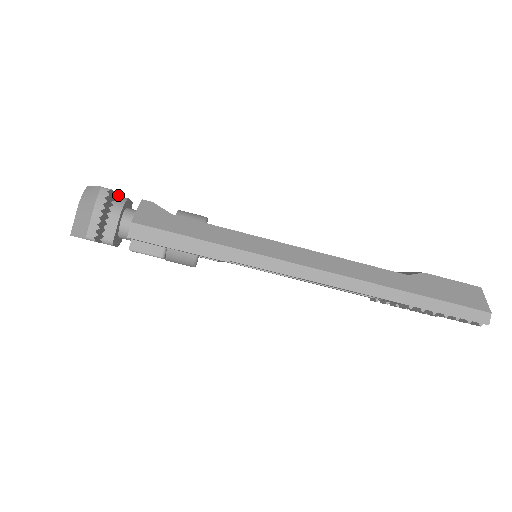
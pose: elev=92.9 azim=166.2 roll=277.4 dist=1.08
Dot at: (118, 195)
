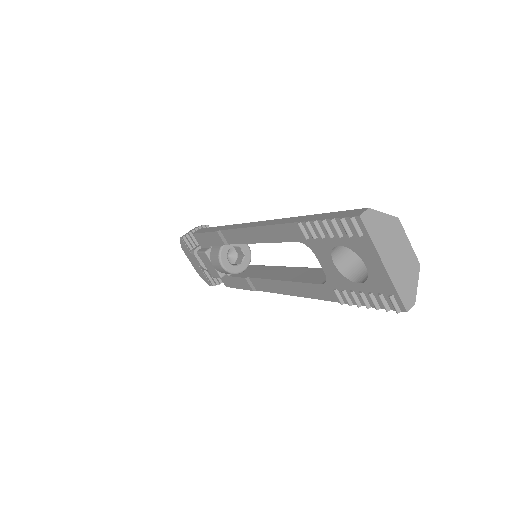
Dot at: occluded
